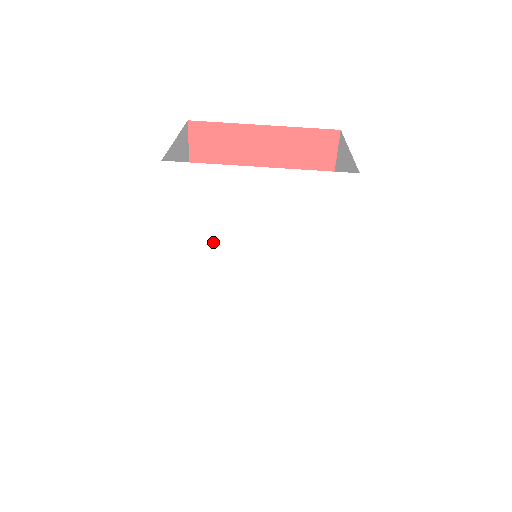
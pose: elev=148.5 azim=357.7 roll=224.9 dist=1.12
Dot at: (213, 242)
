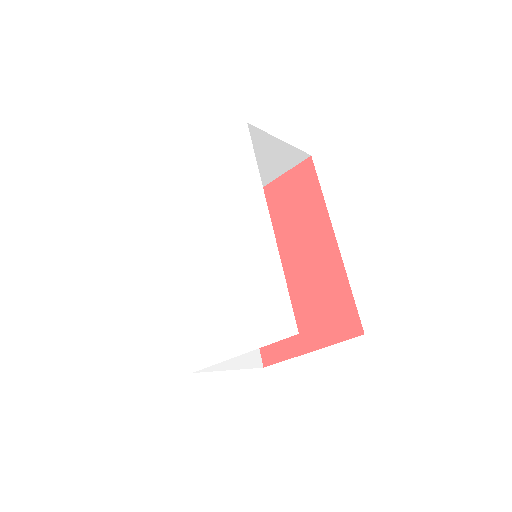
Dot at: (192, 224)
